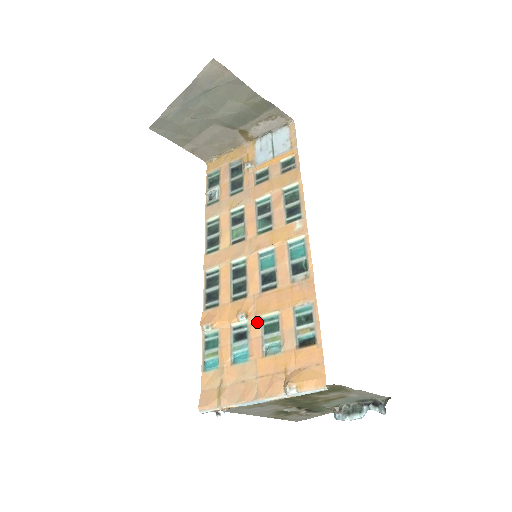
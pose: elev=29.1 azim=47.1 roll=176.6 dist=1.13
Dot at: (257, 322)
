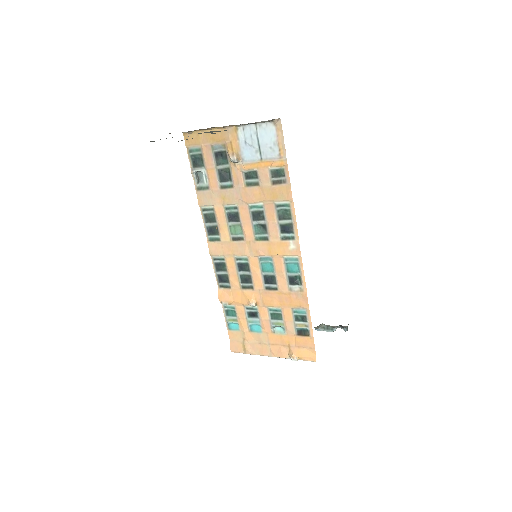
Dot at: (265, 310)
